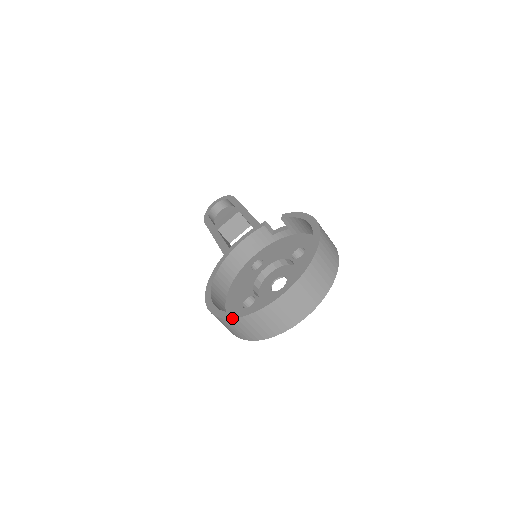
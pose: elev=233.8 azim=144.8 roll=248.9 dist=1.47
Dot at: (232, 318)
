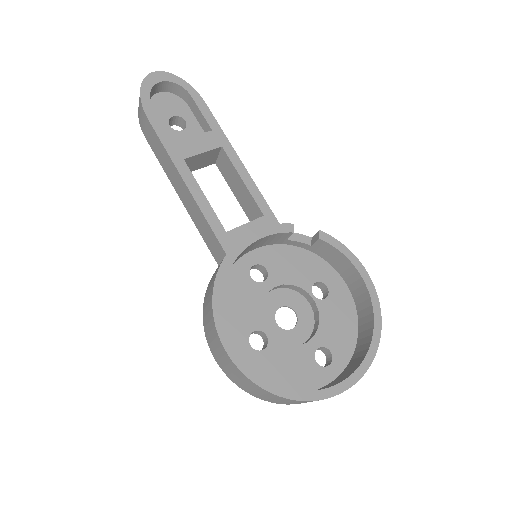
Dot at: (281, 397)
